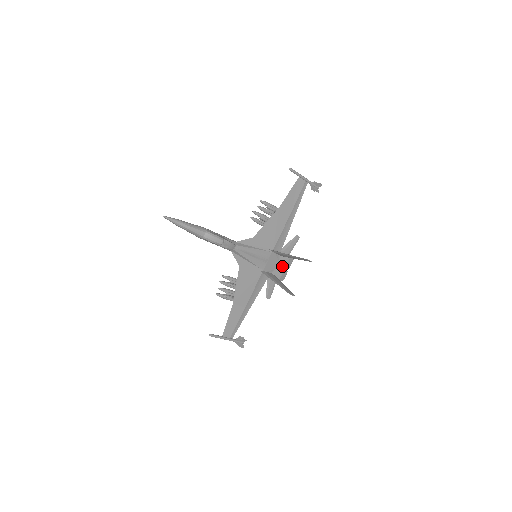
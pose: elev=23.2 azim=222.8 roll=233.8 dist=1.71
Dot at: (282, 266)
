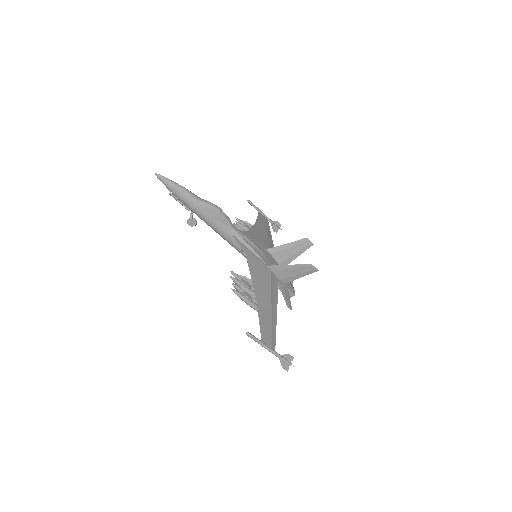
Dot at: occluded
